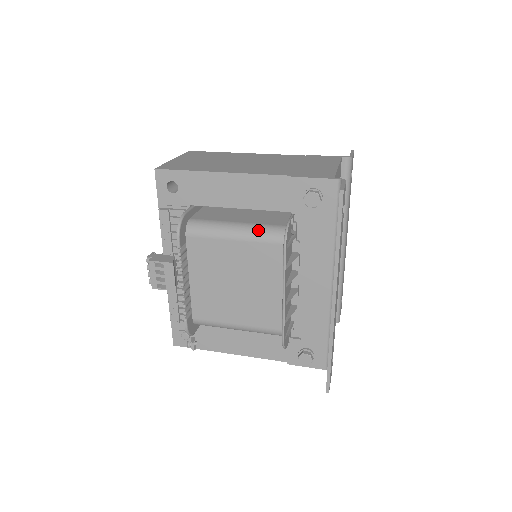
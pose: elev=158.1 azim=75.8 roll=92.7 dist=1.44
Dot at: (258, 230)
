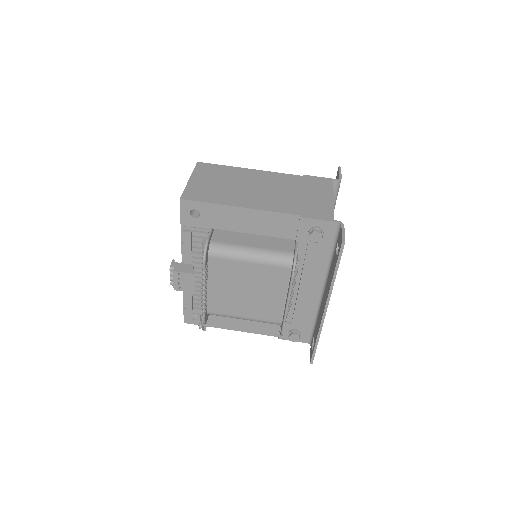
Dot at: (270, 256)
